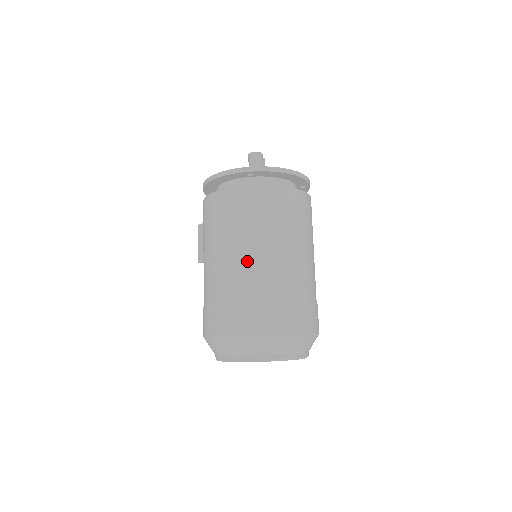
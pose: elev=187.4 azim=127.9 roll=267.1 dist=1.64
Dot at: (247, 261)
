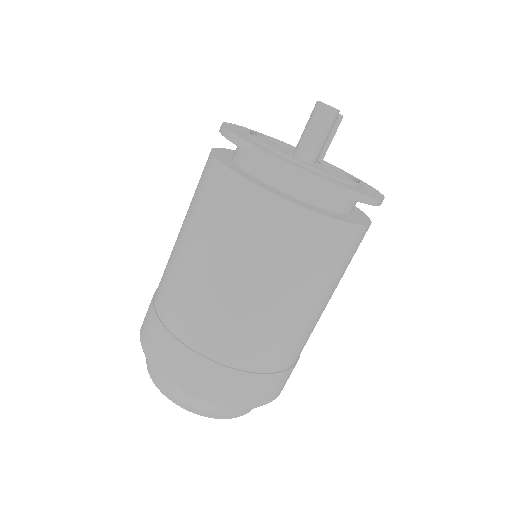
Dot at: (201, 289)
